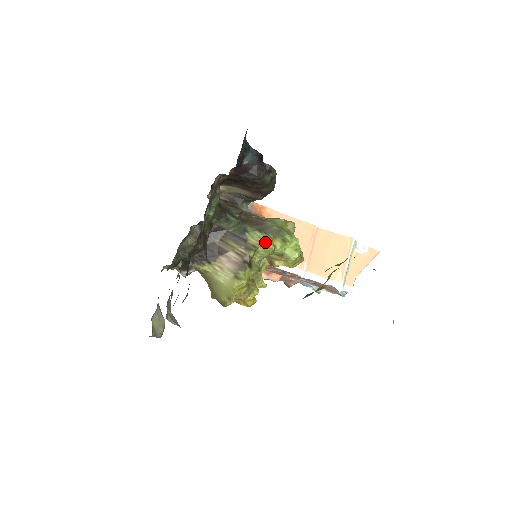
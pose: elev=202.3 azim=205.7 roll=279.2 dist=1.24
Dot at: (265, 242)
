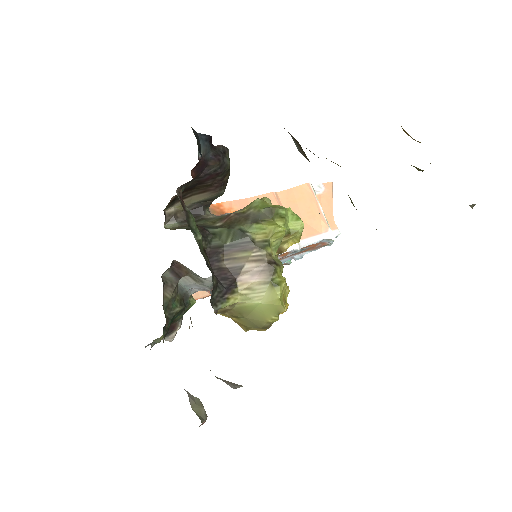
Dot at: (272, 229)
